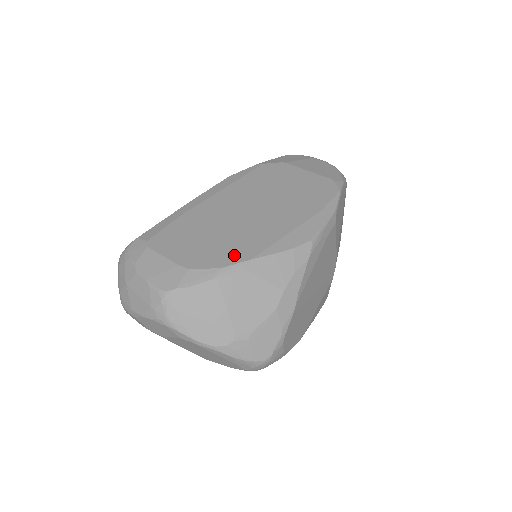
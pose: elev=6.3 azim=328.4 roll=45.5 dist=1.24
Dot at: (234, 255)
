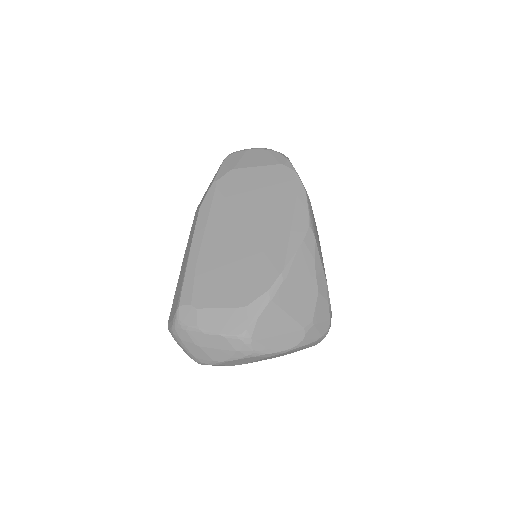
Dot at: (269, 274)
